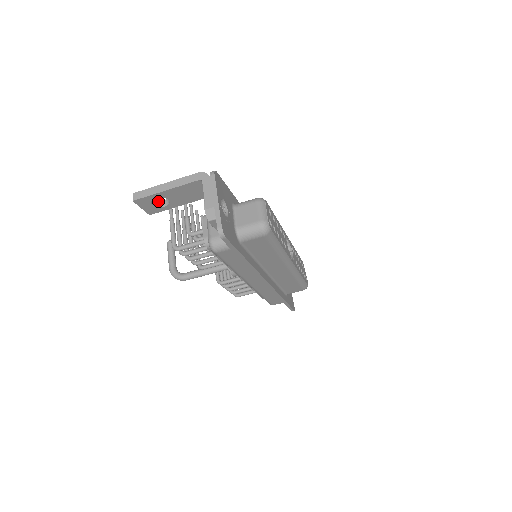
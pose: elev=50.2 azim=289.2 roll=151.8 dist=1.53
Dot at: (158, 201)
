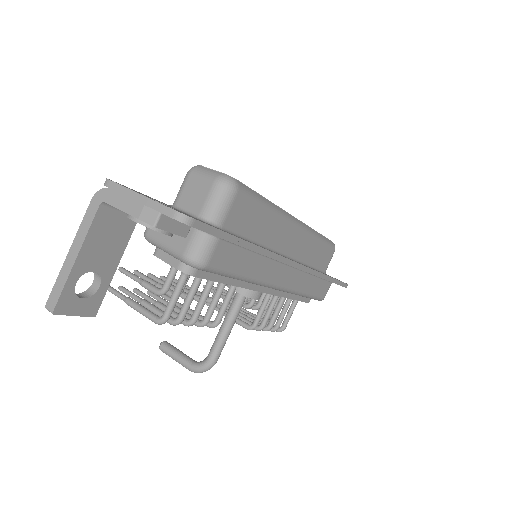
Dot at: (87, 290)
